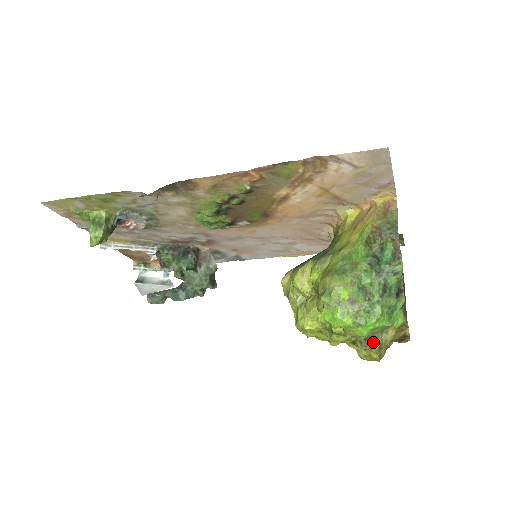
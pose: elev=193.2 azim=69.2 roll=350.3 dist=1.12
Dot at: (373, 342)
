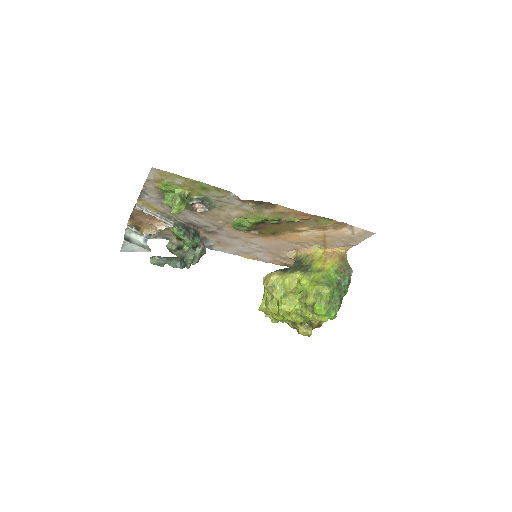
Dot at: (311, 325)
